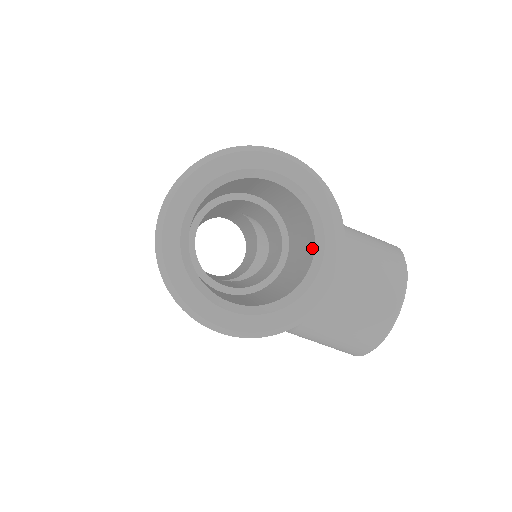
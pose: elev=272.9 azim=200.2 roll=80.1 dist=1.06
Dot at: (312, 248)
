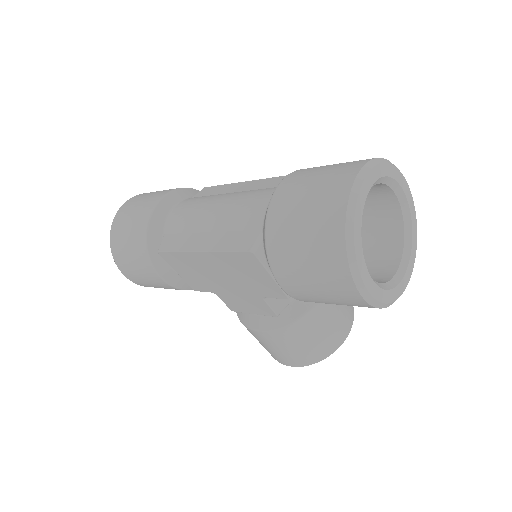
Dot at: (397, 255)
